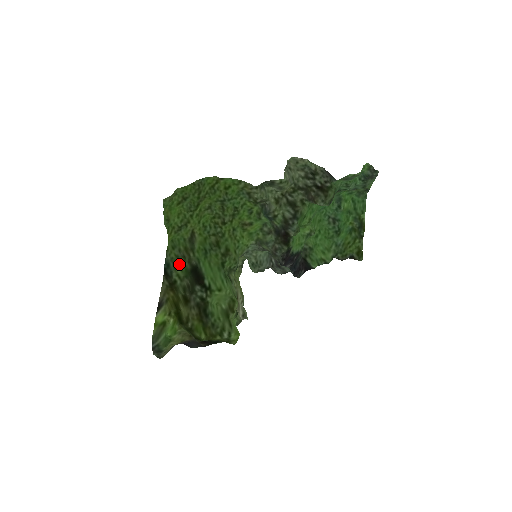
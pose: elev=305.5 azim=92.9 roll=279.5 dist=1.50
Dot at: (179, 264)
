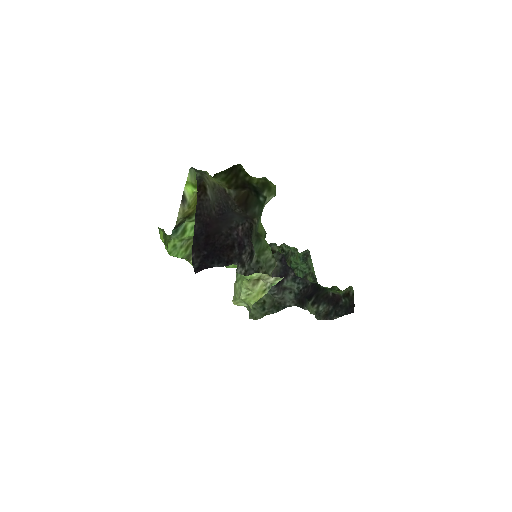
Dot at: (187, 233)
